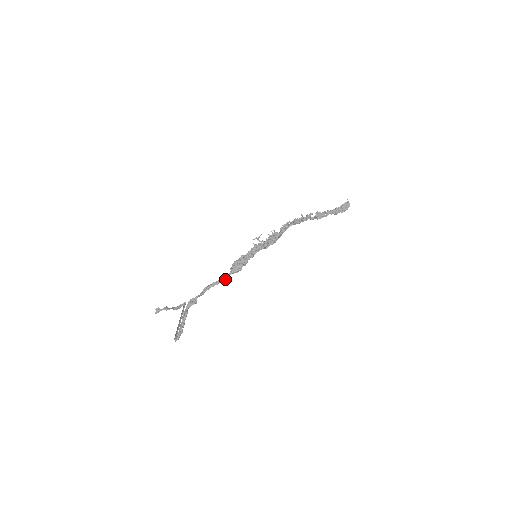
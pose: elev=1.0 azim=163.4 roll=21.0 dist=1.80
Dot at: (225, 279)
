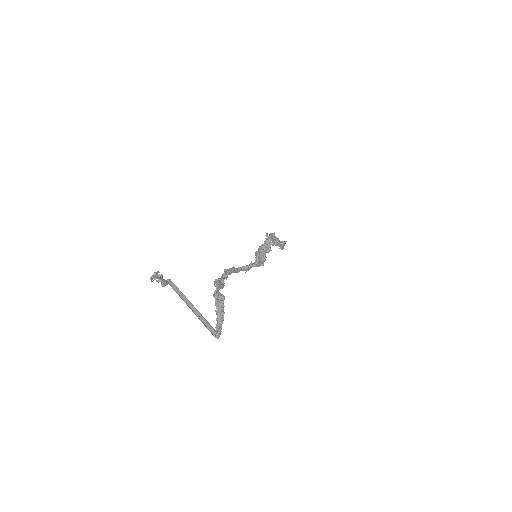
Dot at: (247, 269)
